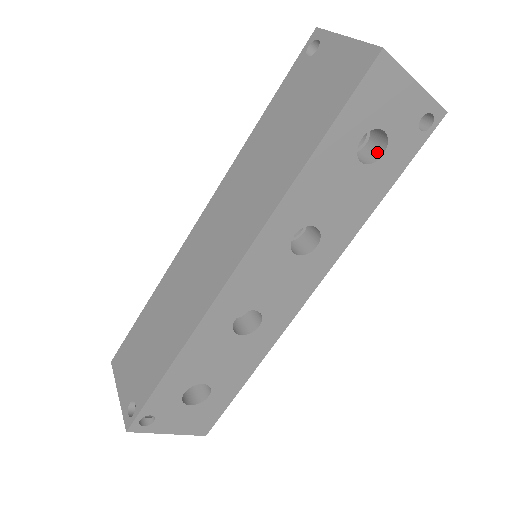
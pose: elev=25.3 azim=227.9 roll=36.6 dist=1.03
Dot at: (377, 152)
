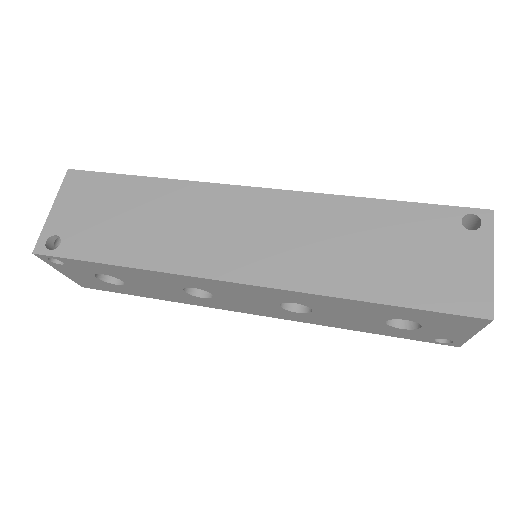
Dot at: (401, 321)
